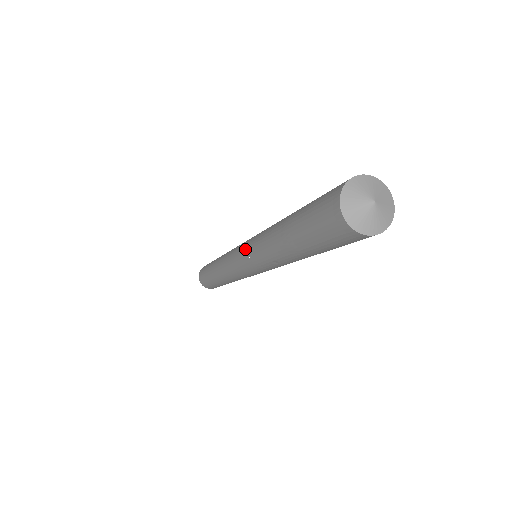
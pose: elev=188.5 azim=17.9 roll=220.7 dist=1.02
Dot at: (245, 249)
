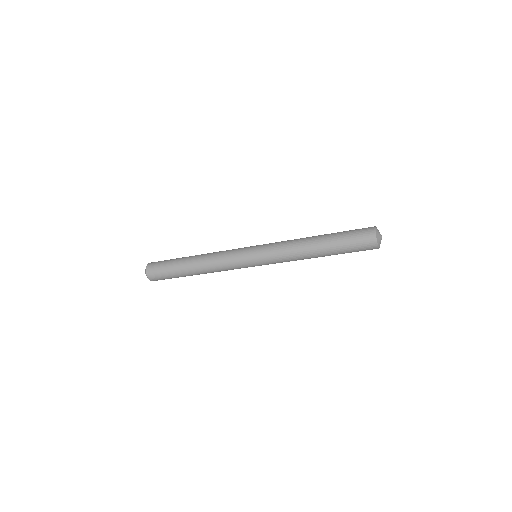
Dot at: (266, 260)
